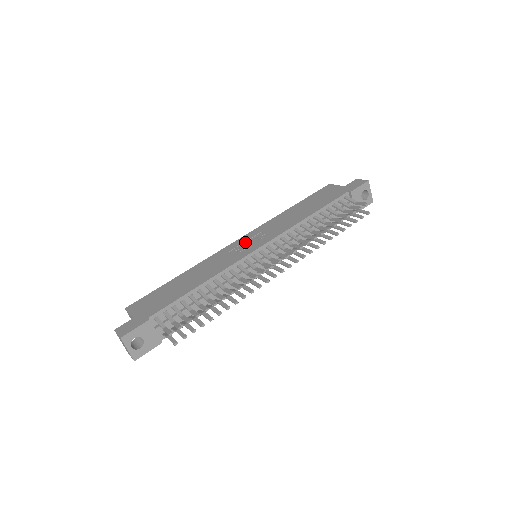
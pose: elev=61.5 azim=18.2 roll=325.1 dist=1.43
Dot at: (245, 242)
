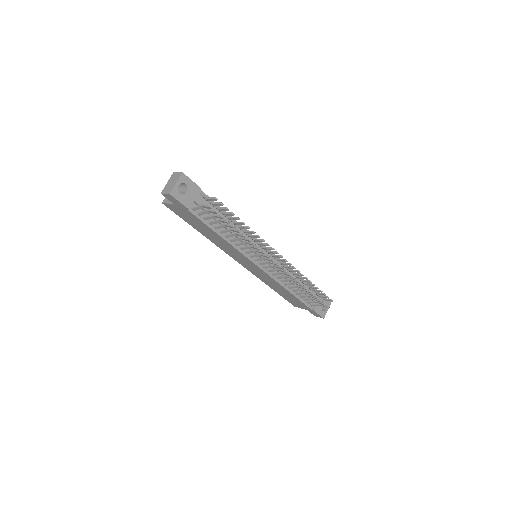
Dot at: occluded
